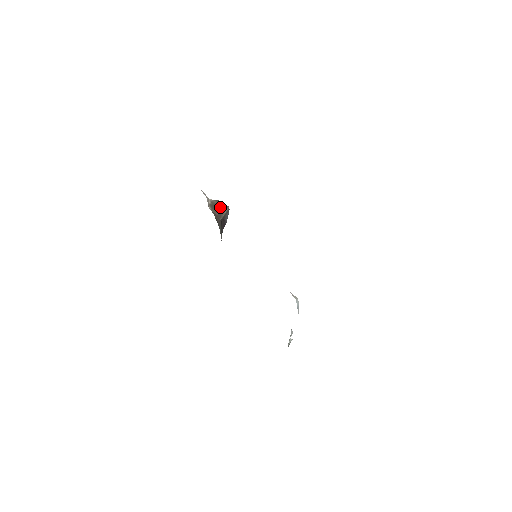
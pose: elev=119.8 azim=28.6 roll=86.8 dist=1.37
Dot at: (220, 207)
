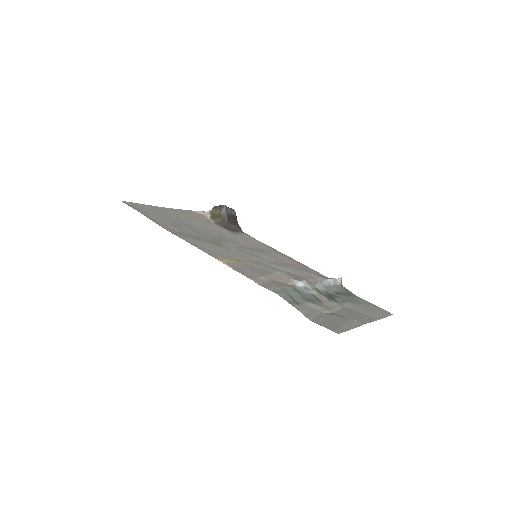
Dot at: (219, 212)
